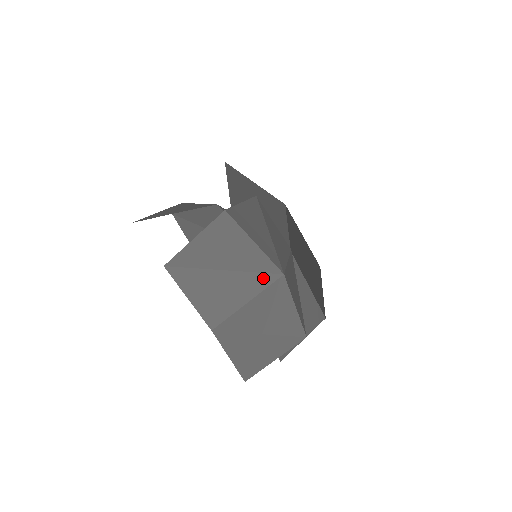
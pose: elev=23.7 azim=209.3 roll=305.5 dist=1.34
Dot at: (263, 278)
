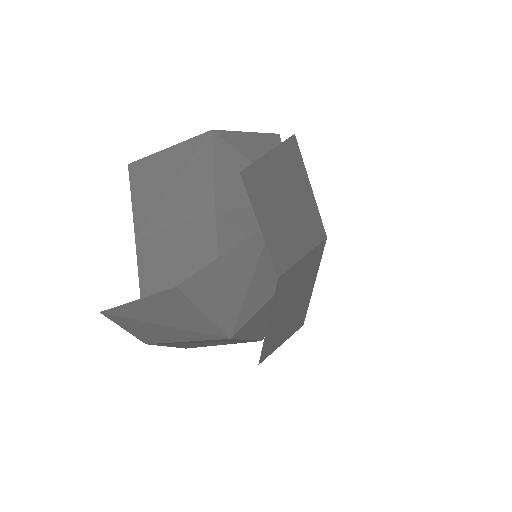
Dot at: (205, 336)
